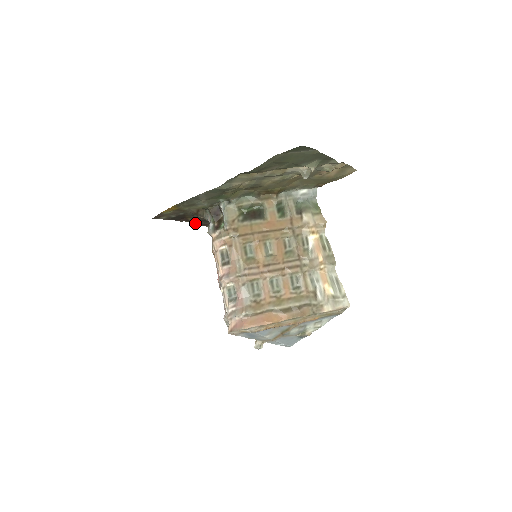
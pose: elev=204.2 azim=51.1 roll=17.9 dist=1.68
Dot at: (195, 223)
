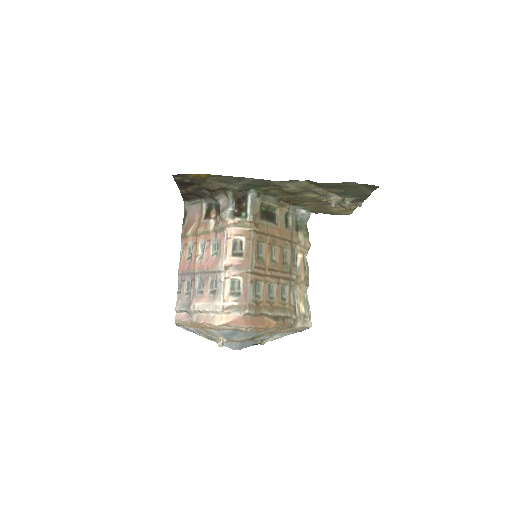
Dot at: (183, 194)
